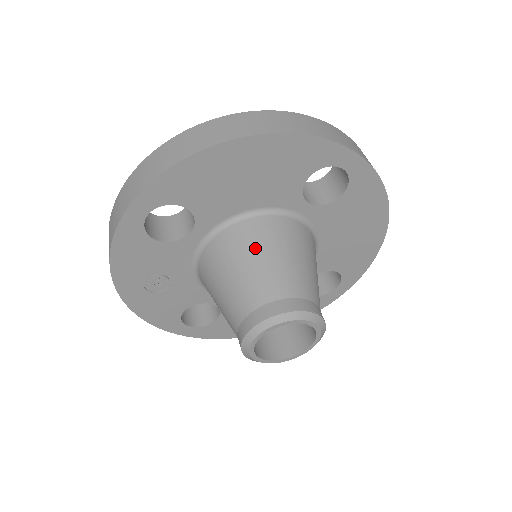
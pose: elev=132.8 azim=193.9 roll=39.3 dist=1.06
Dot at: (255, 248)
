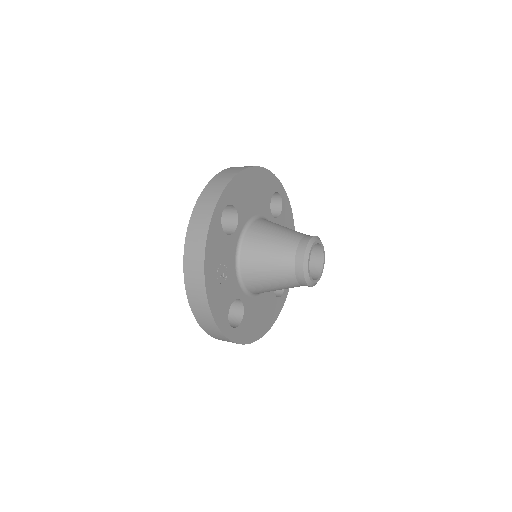
Dot at: (273, 226)
